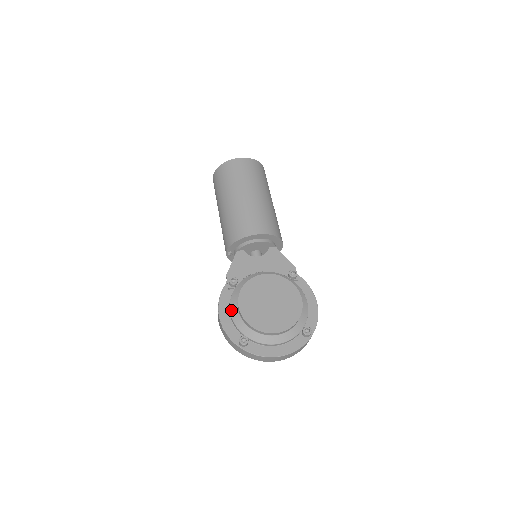
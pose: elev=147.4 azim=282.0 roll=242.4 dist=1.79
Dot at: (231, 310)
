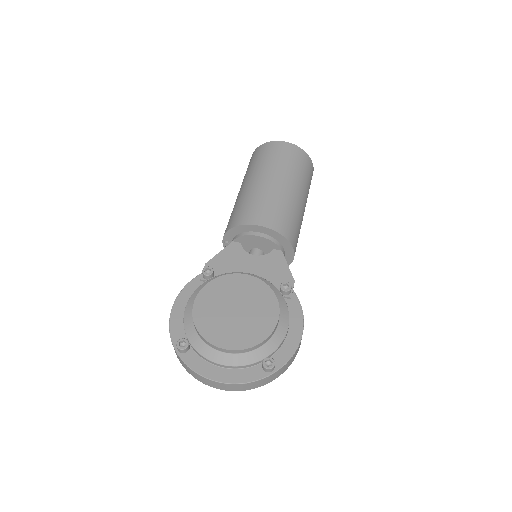
Dot at: (188, 304)
